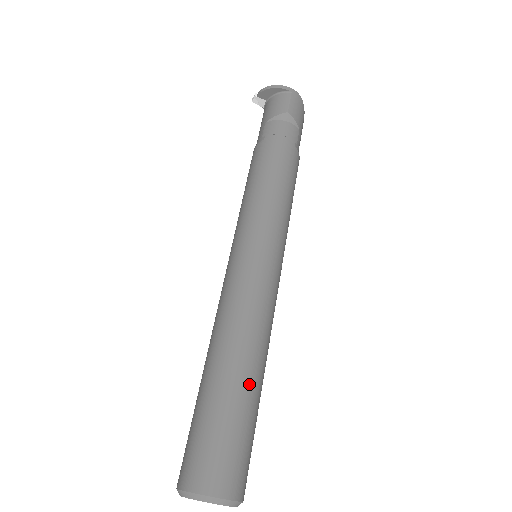
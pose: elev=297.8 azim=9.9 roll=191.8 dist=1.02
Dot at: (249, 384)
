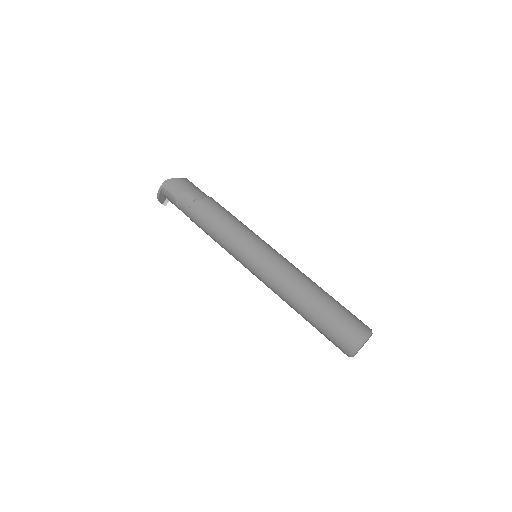
Dot at: (315, 305)
